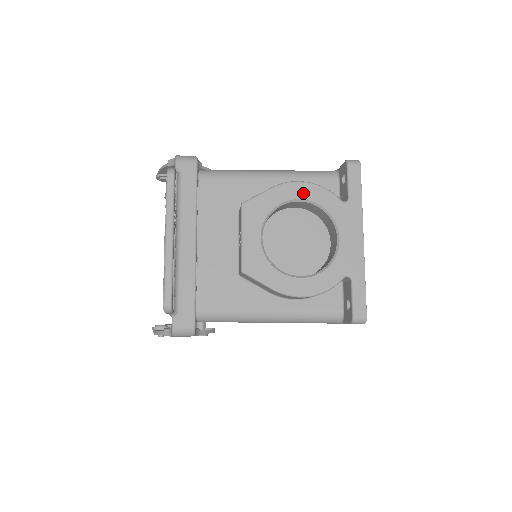
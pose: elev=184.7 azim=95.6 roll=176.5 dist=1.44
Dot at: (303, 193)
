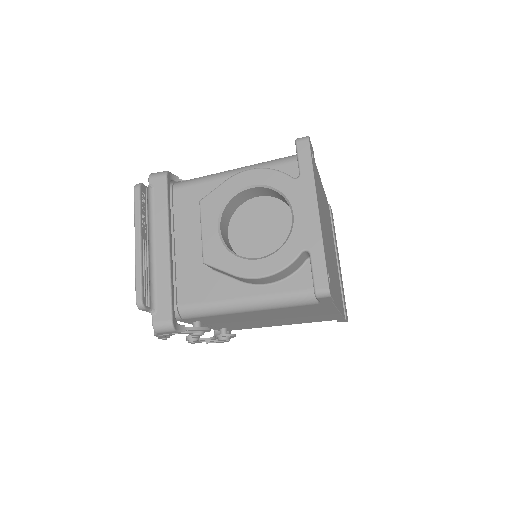
Dot at: (254, 179)
